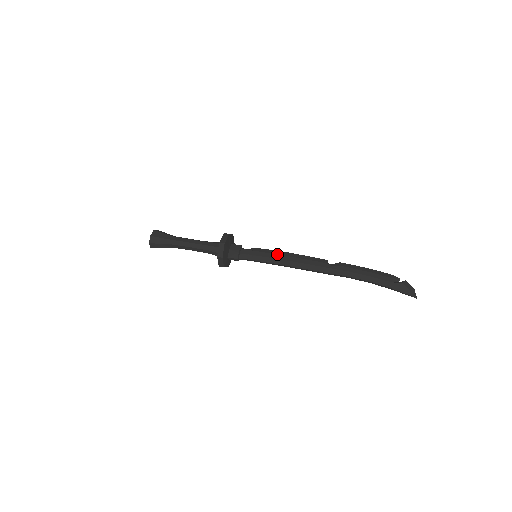
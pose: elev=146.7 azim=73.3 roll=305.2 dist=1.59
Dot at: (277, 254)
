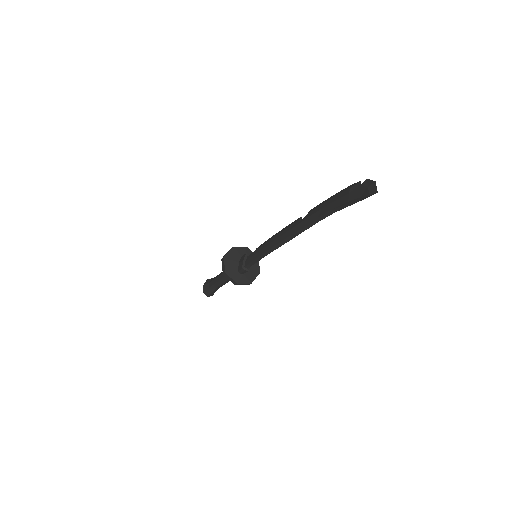
Dot at: (266, 242)
